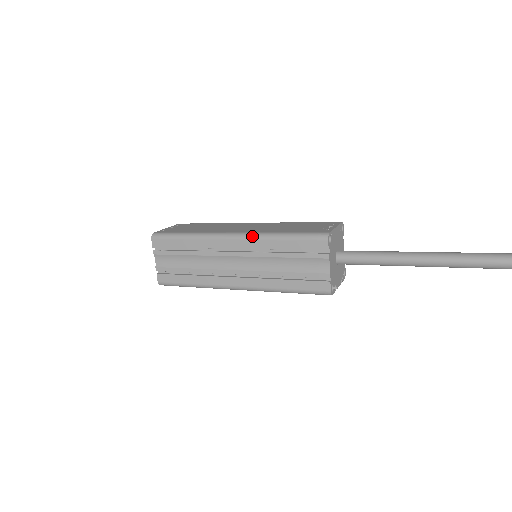
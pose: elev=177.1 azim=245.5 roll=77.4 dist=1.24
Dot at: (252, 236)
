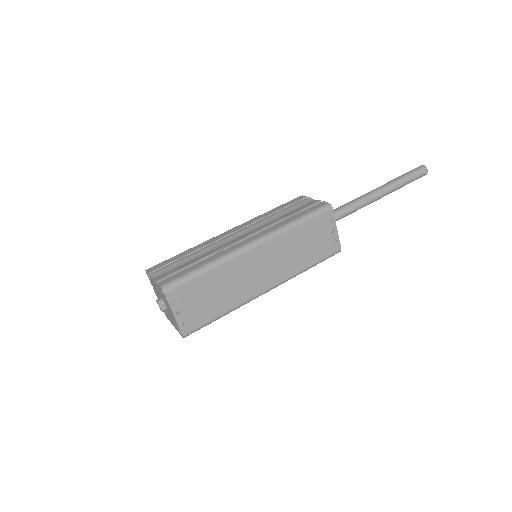
Dot at: occluded
